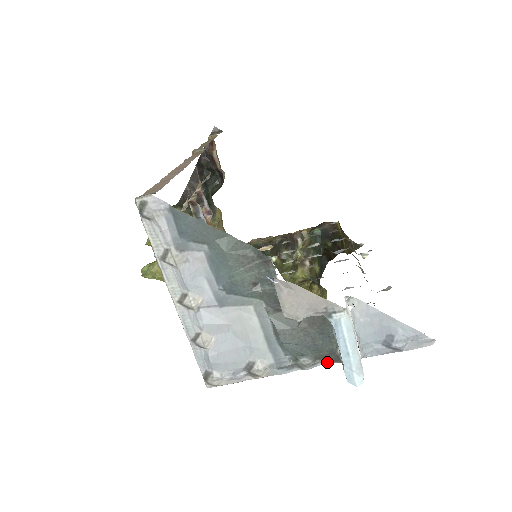
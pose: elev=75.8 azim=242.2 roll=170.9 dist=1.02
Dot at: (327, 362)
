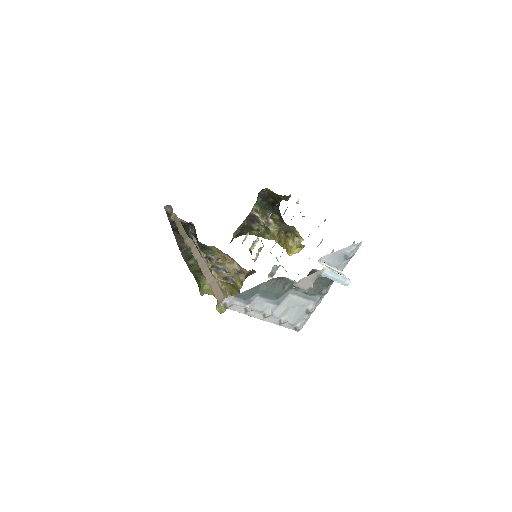
Dot at: occluded
